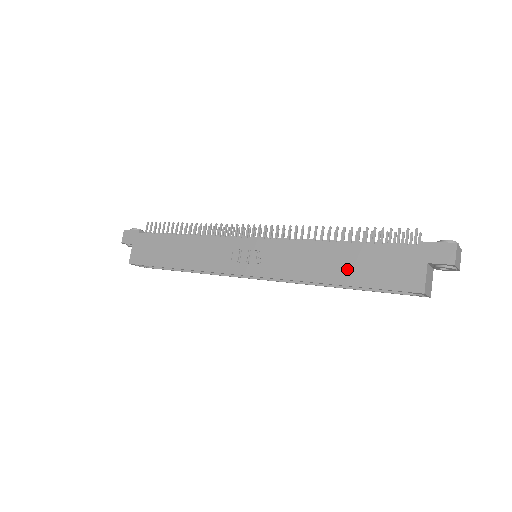
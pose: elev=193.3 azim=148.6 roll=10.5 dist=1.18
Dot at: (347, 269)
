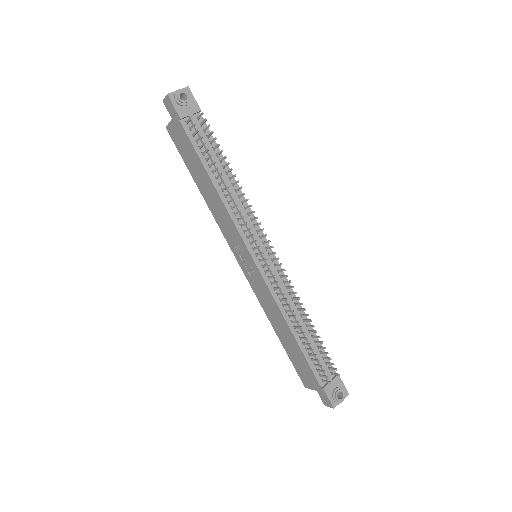
Dot at: (286, 342)
